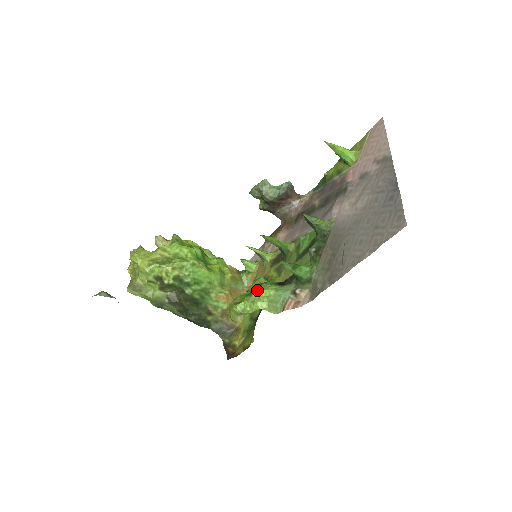
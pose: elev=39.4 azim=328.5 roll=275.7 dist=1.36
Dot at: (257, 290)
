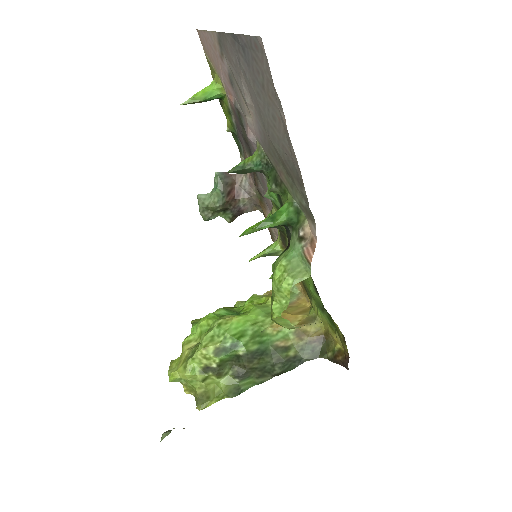
Dot at: (272, 277)
